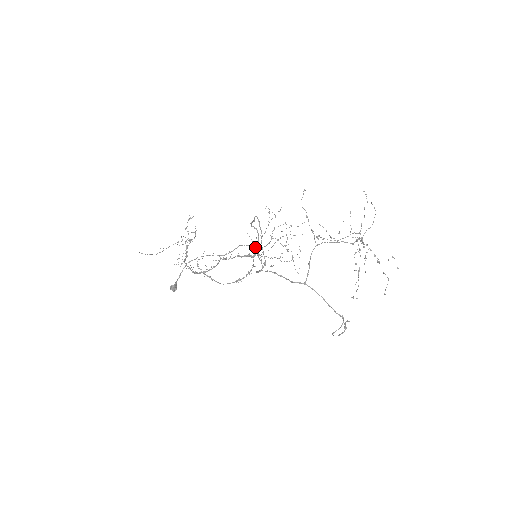
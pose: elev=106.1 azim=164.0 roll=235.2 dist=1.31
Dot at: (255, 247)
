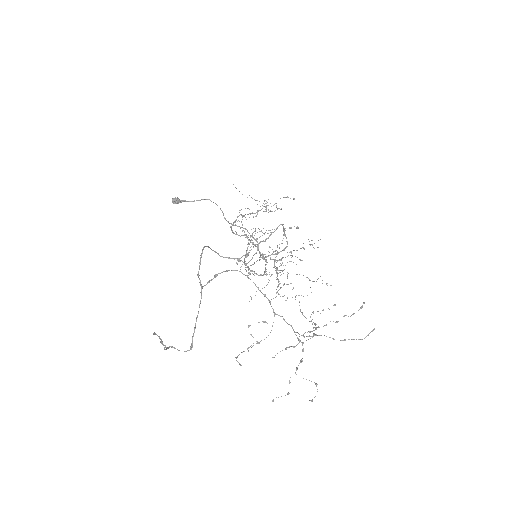
Dot at: (258, 246)
